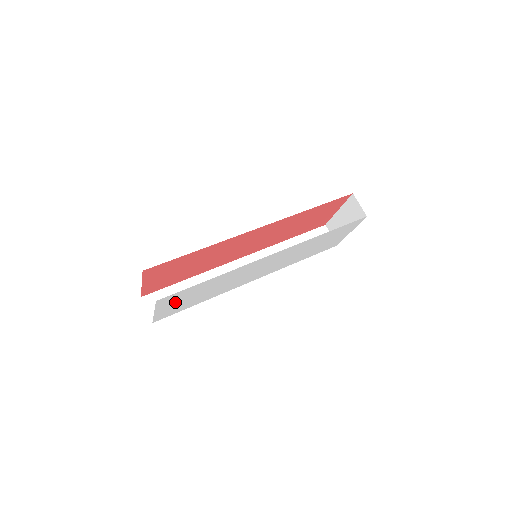
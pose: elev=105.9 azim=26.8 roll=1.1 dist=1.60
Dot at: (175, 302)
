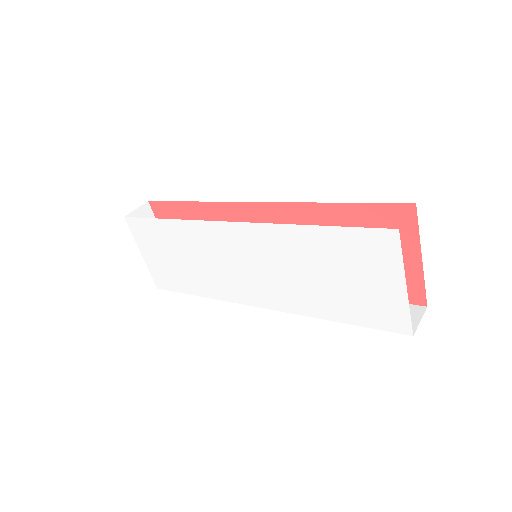
Dot at: (155, 250)
